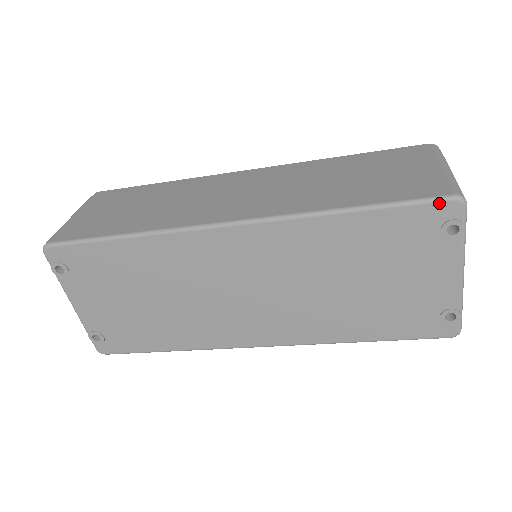
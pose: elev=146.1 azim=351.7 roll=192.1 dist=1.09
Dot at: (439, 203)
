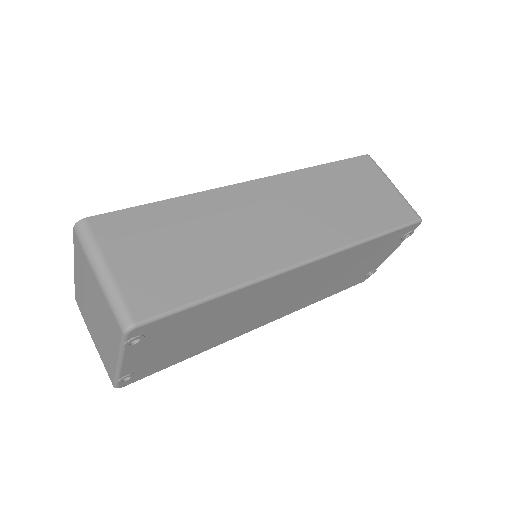
Dot at: (413, 225)
